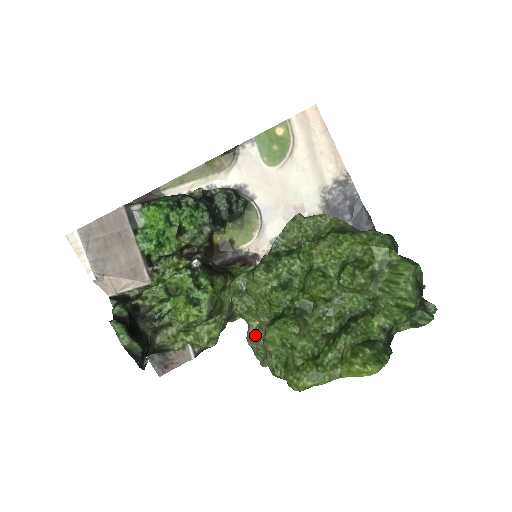
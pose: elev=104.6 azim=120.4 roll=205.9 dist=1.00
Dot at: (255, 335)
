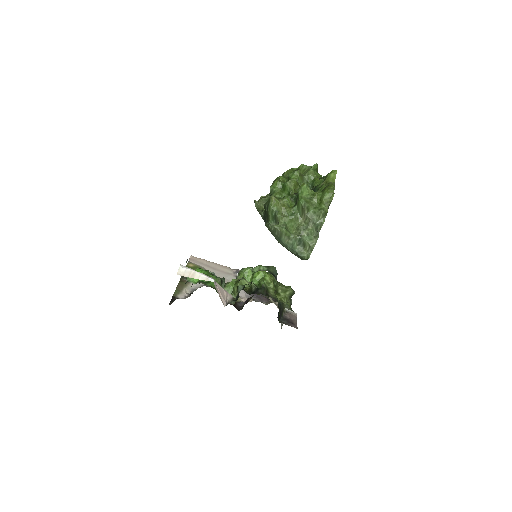
Dot at: (300, 231)
